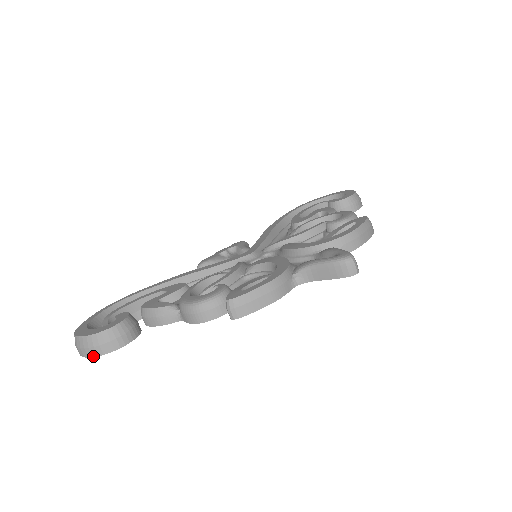
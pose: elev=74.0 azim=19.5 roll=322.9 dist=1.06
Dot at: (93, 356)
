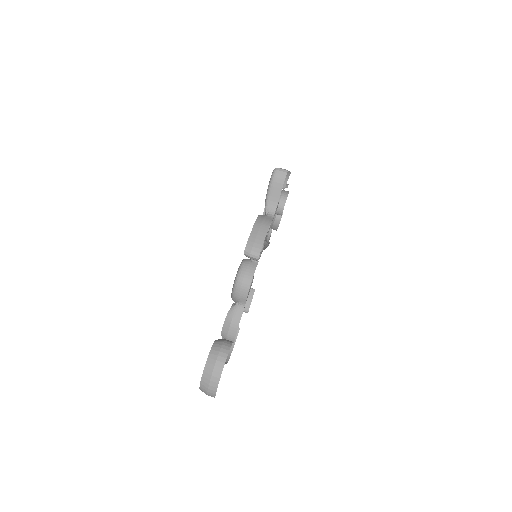
Dot at: (219, 378)
